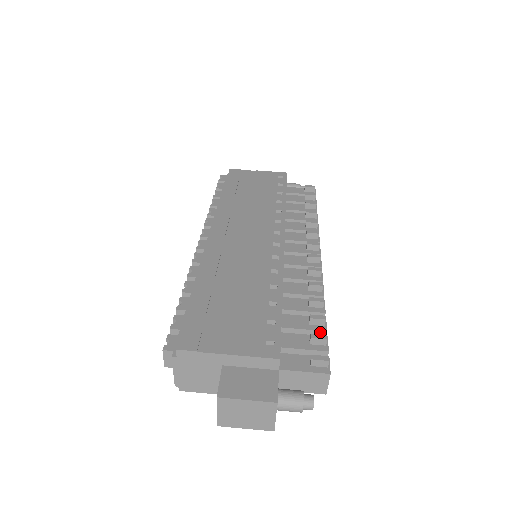
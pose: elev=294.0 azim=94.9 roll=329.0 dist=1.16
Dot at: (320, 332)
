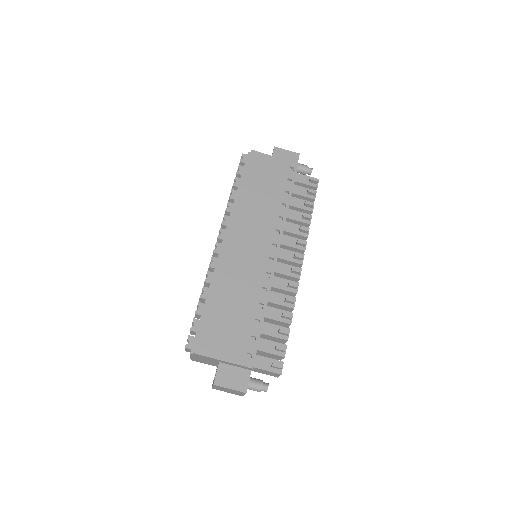
Dot at: (284, 340)
